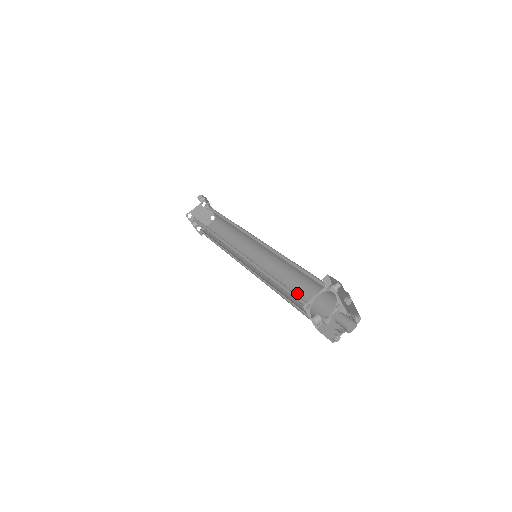
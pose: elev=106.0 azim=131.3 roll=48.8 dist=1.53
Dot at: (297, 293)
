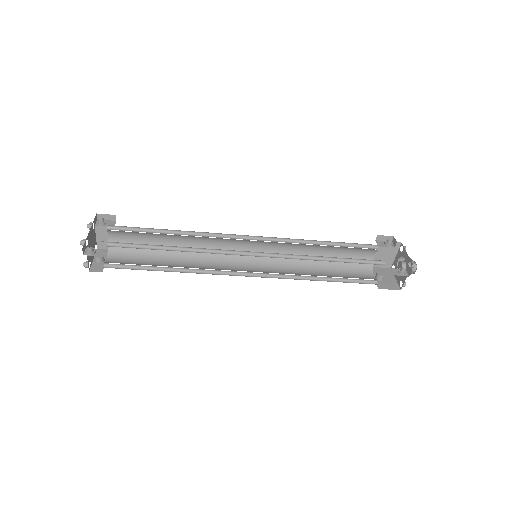
Dot at: (327, 253)
